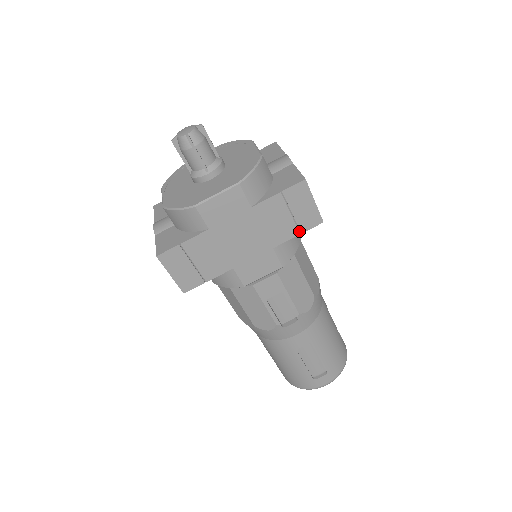
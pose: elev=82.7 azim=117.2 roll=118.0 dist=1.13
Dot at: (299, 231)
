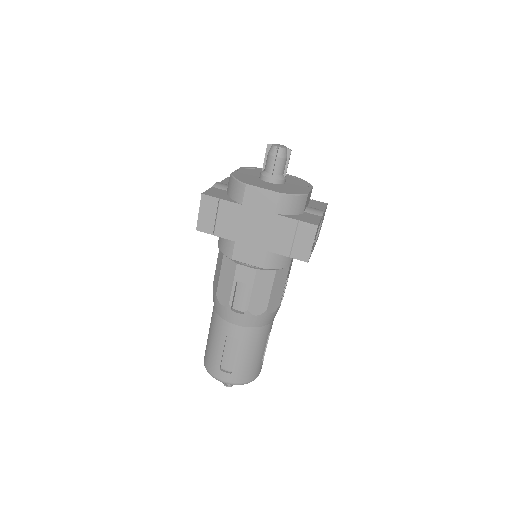
Dot at: (290, 255)
